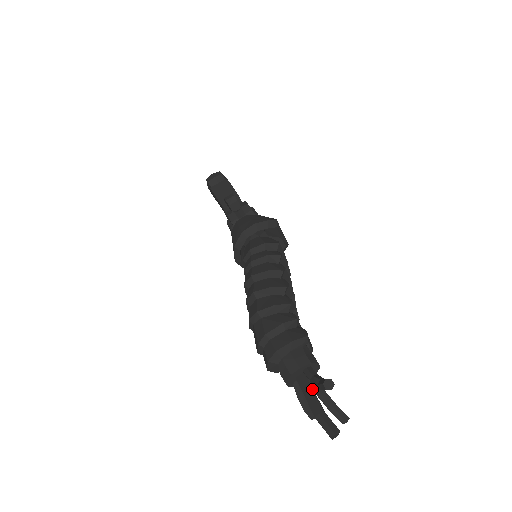
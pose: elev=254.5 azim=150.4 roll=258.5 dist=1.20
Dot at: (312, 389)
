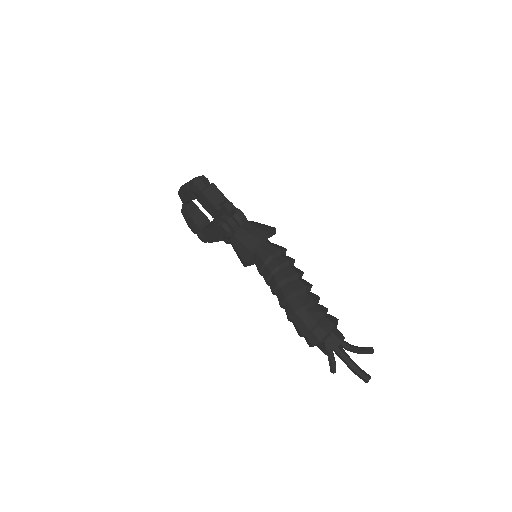
Dot at: (347, 354)
